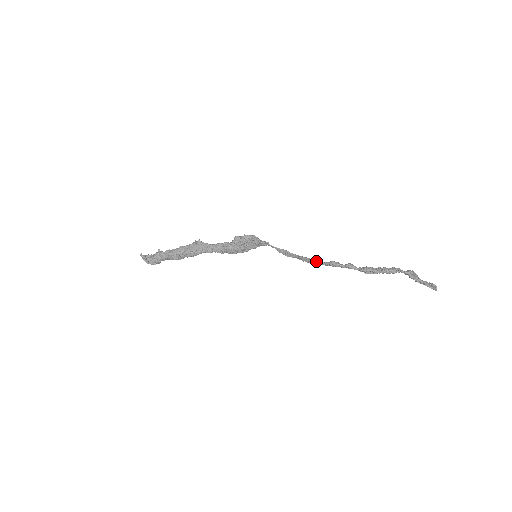
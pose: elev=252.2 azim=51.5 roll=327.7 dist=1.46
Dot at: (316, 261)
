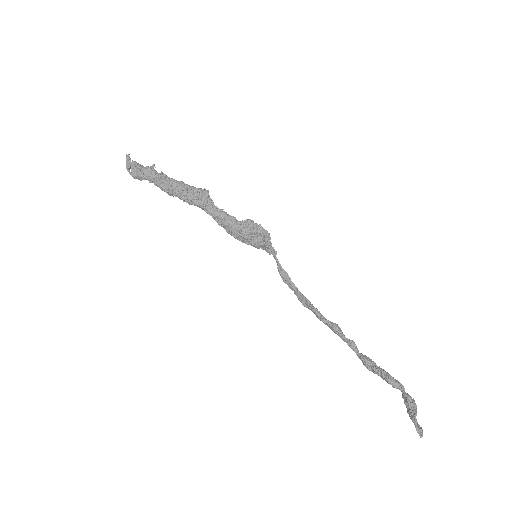
Dot at: (317, 311)
